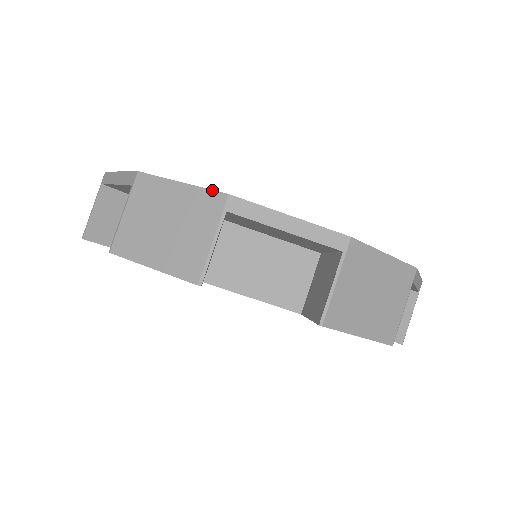
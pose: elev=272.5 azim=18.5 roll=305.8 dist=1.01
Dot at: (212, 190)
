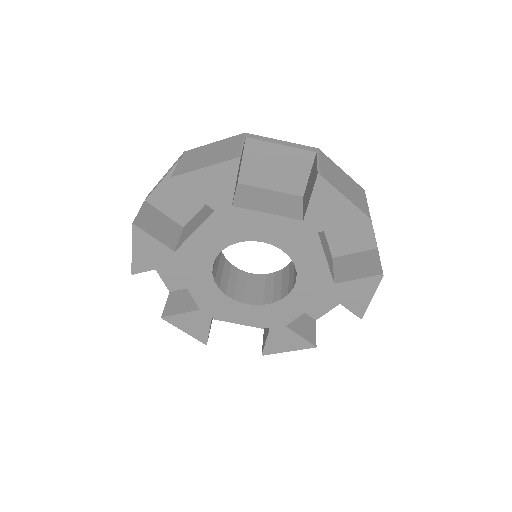
Dot at: occluded
